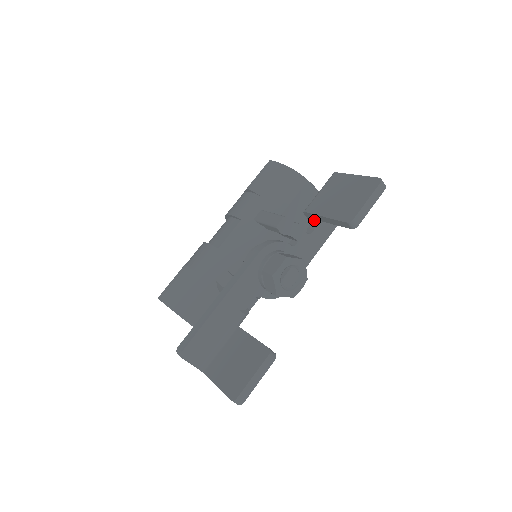
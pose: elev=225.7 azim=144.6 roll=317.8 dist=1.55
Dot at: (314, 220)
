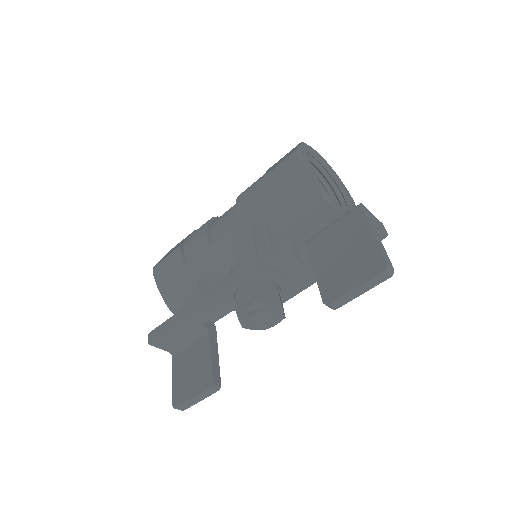
Dot at: occluded
